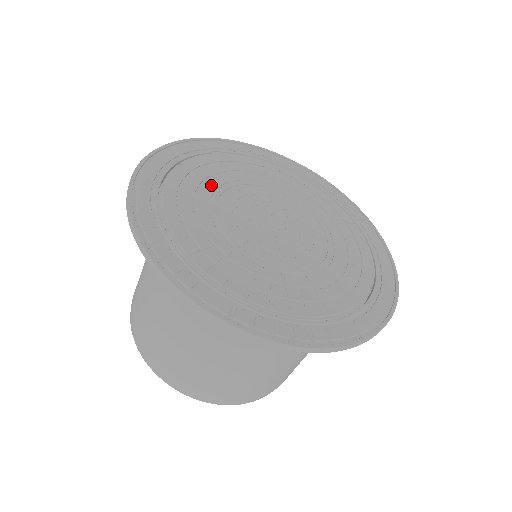
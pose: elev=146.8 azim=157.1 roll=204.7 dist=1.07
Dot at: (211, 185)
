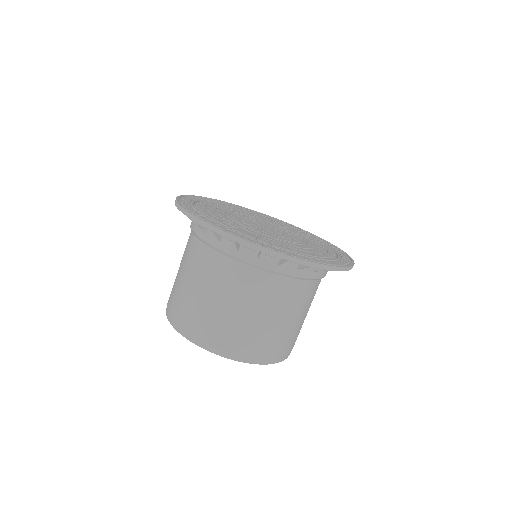
Dot at: (223, 210)
